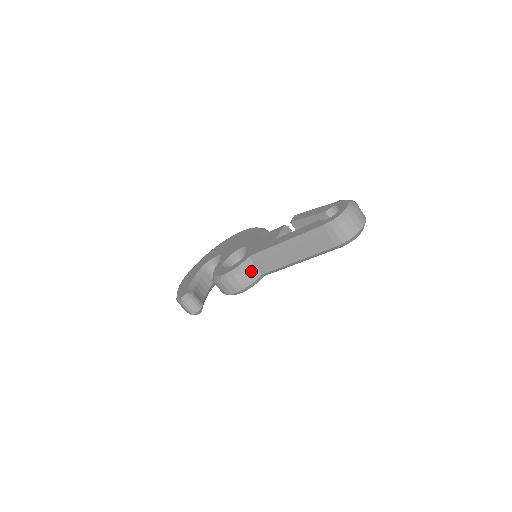
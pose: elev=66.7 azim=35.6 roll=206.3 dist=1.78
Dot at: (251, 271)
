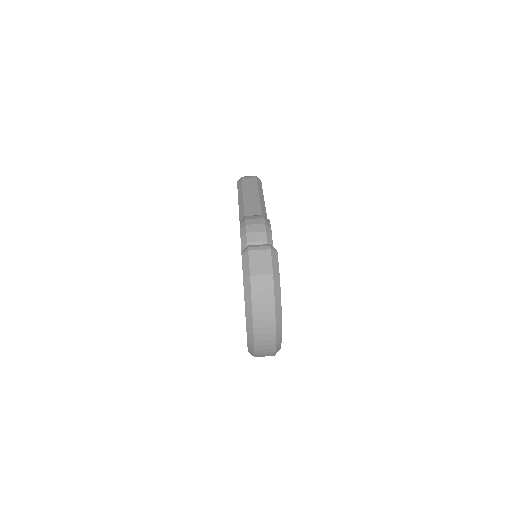
Dot at: occluded
